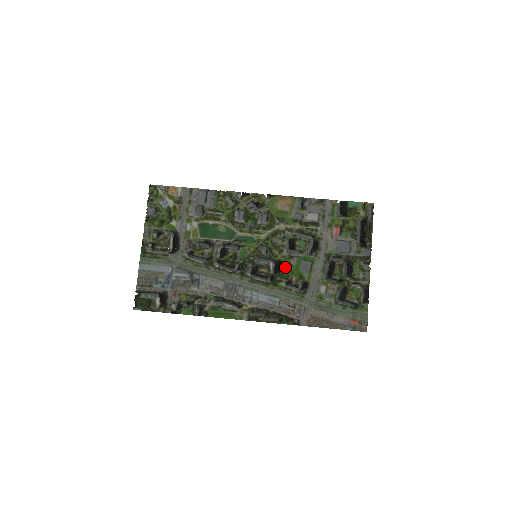
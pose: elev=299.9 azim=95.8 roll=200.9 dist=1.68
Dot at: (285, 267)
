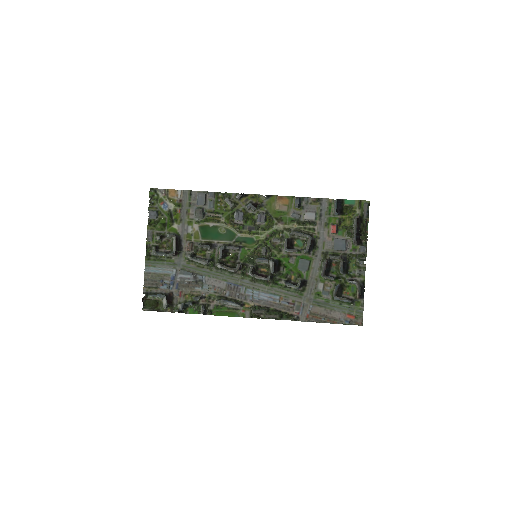
Dot at: (284, 266)
